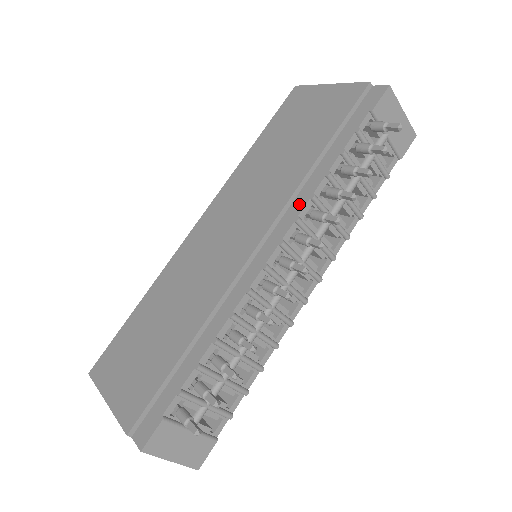
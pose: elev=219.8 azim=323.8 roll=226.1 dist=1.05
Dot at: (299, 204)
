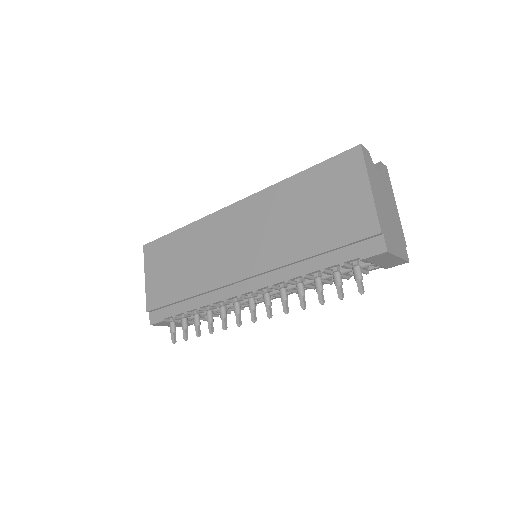
Dot at: (278, 277)
